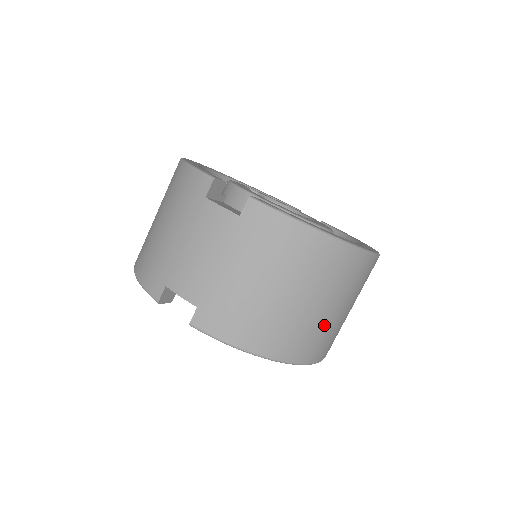
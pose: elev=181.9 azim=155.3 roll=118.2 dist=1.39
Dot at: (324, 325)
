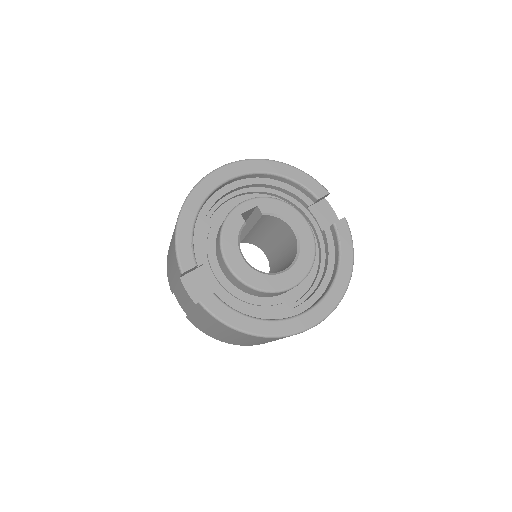
Dot at: (271, 341)
